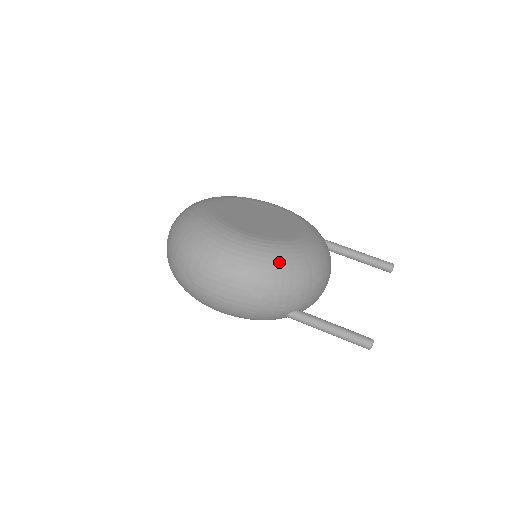
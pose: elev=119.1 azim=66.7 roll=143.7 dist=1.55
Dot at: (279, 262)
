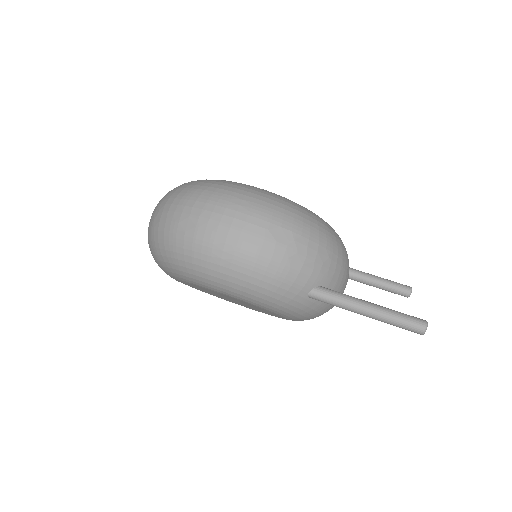
Dot at: (306, 213)
